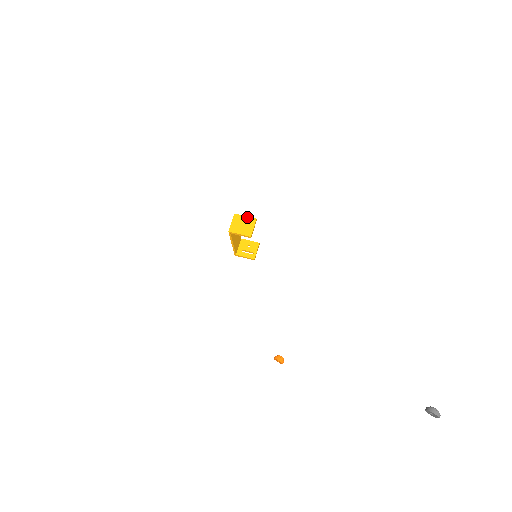
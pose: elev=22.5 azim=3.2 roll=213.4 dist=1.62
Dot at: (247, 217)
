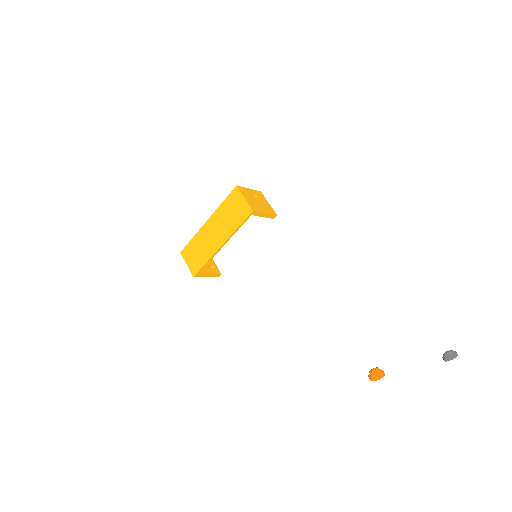
Dot at: (252, 190)
